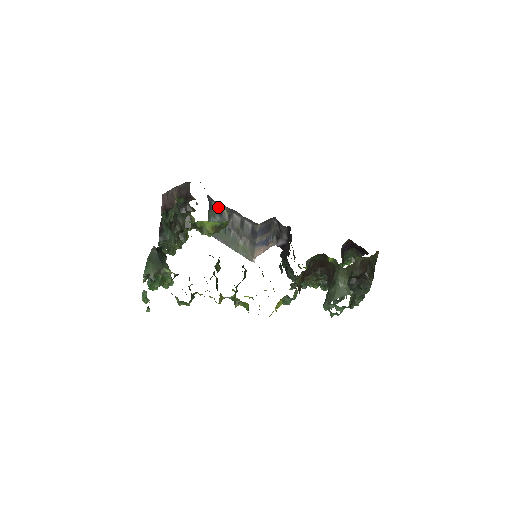
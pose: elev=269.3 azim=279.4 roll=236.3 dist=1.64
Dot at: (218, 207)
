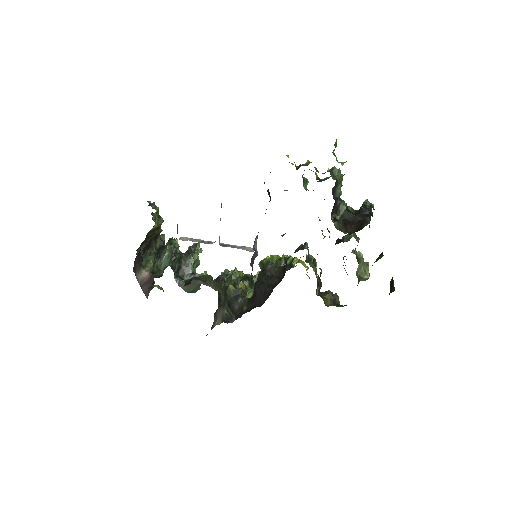
Dot at: occluded
